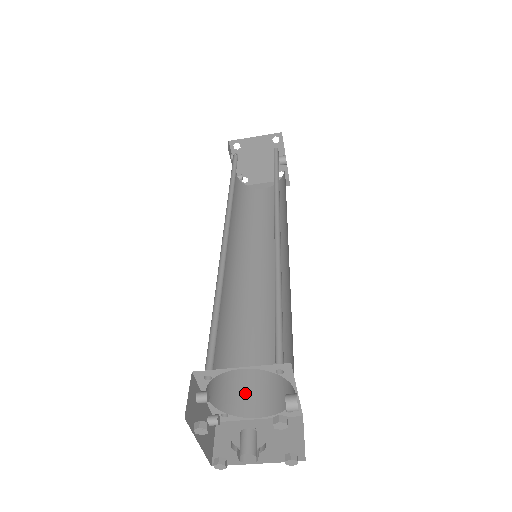
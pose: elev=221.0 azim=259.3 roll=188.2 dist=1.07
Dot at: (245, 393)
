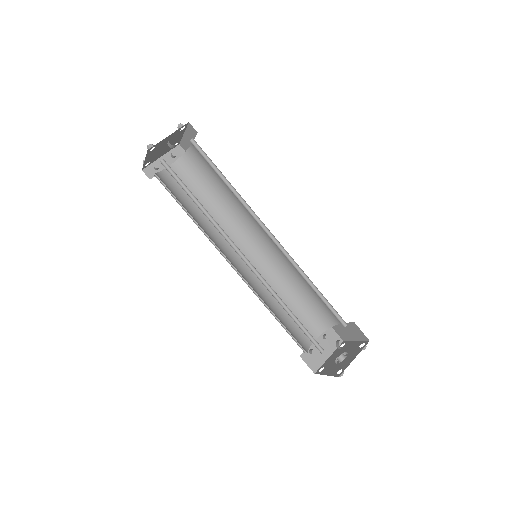
Dot at: (326, 314)
